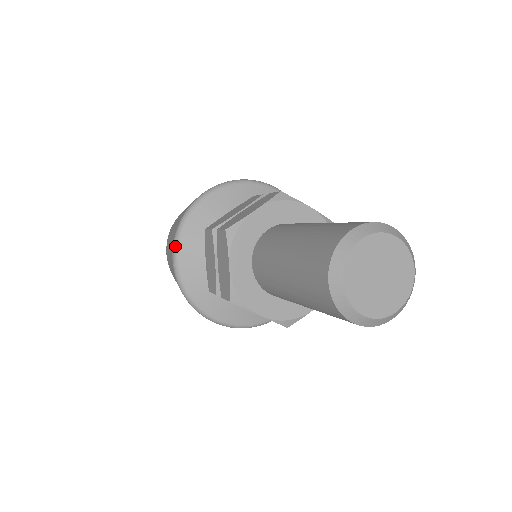
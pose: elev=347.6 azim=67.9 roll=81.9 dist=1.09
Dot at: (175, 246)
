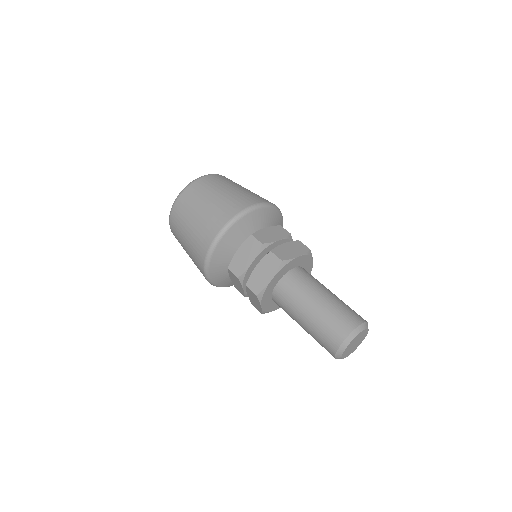
Dot at: (206, 274)
